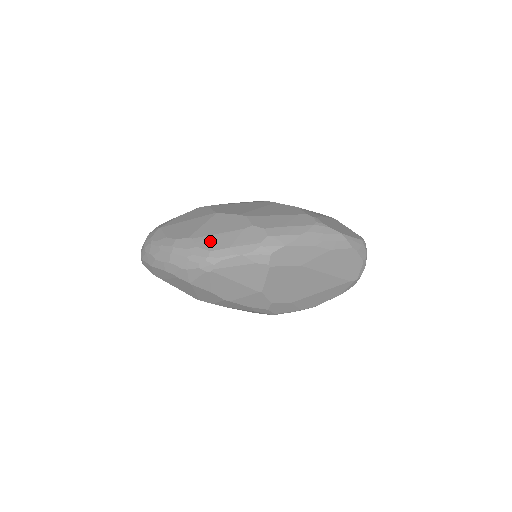
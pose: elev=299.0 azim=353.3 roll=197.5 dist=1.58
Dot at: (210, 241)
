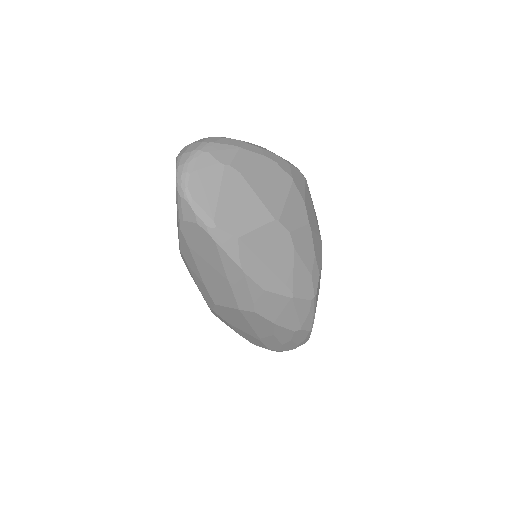
Dot at: occluded
